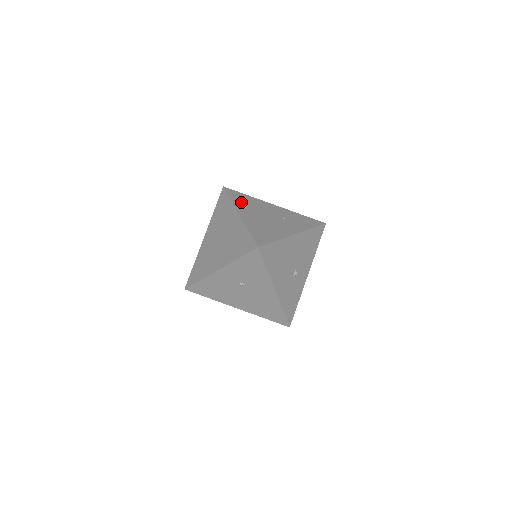
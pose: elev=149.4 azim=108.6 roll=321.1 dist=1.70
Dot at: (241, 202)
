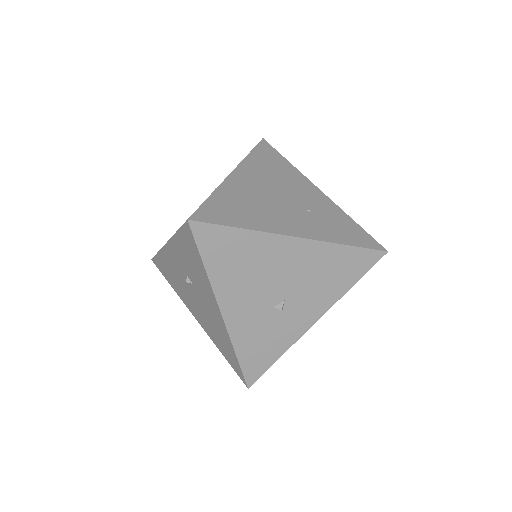
Dot at: (261, 163)
